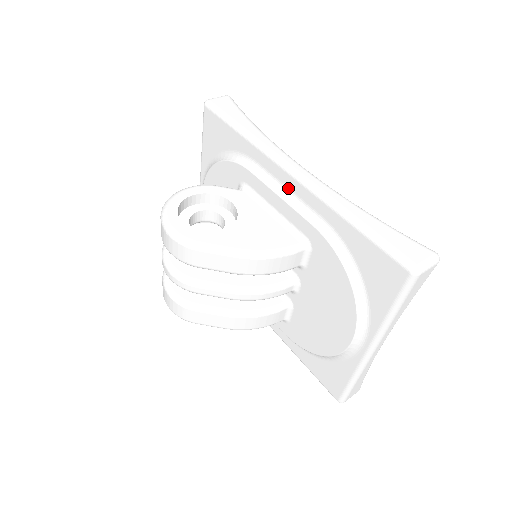
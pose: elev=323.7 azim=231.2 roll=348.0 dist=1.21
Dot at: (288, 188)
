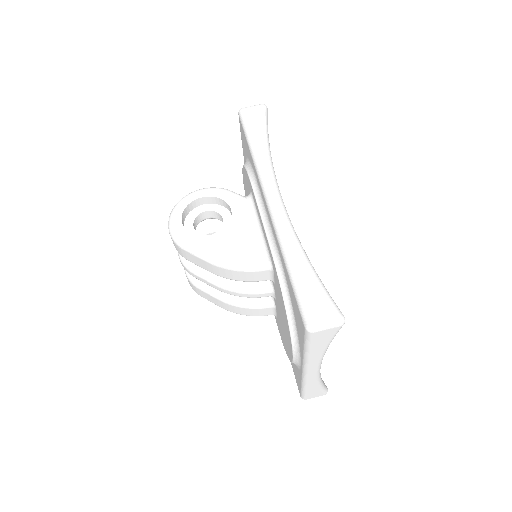
Dot at: (267, 212)
